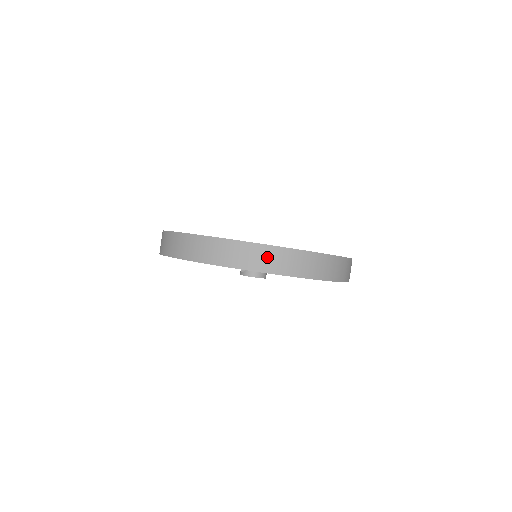
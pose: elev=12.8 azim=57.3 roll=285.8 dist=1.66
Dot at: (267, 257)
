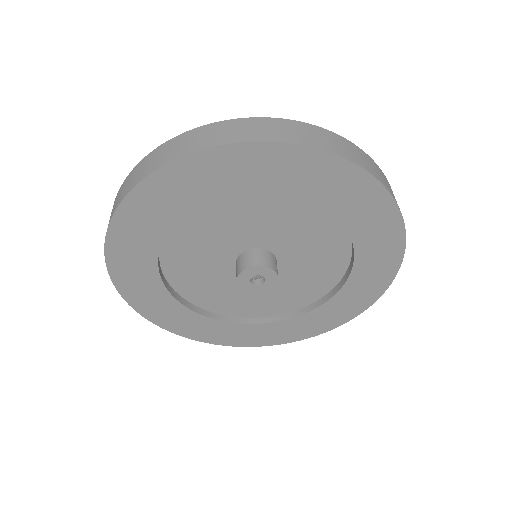
Dot at: (138, 171)
